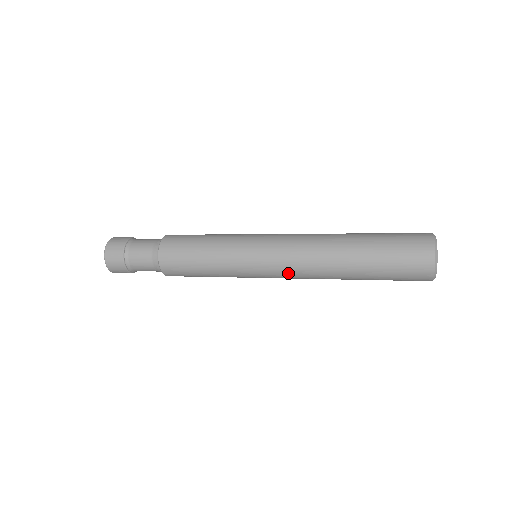
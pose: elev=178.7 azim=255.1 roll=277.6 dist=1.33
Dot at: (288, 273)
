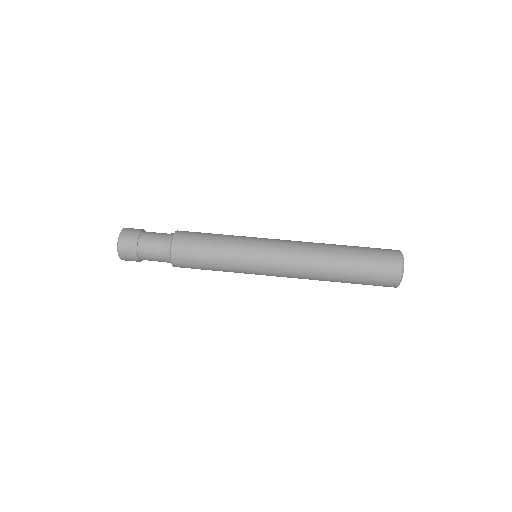
Dot at: occluded
